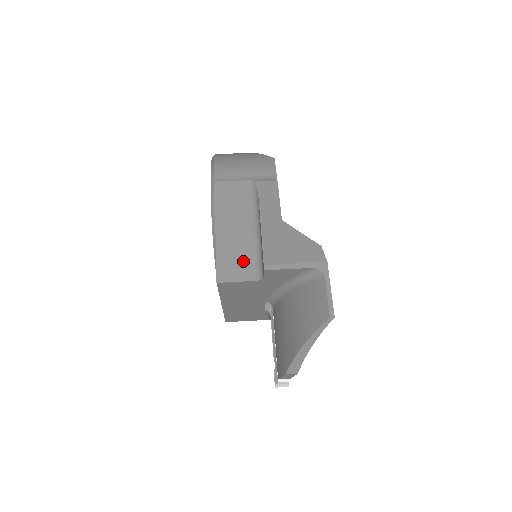
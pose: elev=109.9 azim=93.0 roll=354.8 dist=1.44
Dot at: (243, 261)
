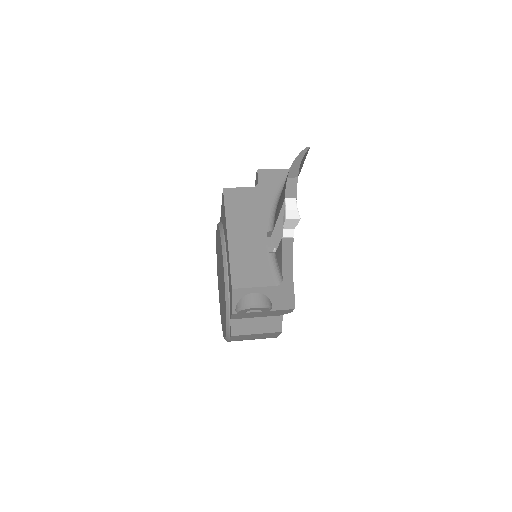
Dot at: occluded
